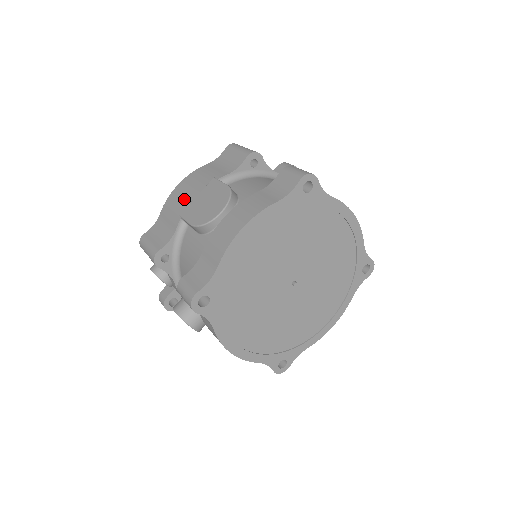
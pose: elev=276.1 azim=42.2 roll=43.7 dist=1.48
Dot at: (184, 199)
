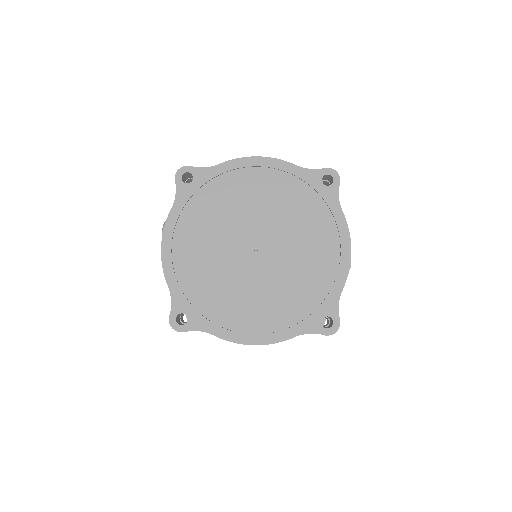
Dot at: occluded
